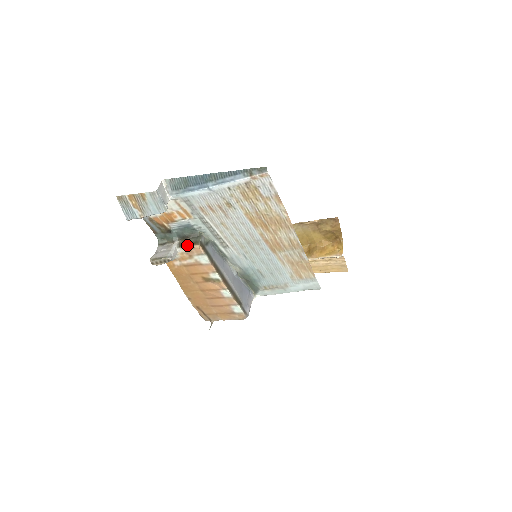
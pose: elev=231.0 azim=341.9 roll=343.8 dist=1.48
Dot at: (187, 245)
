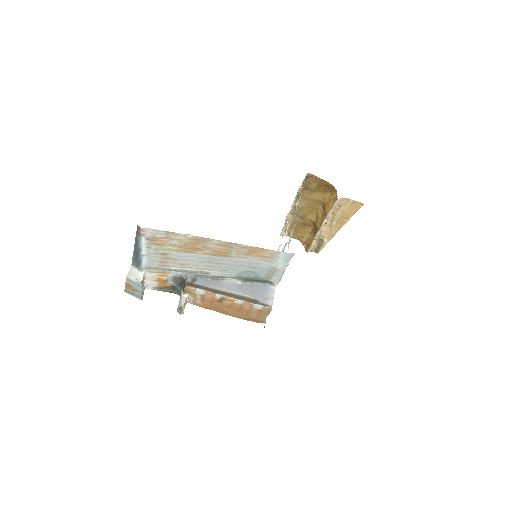
Dot at: (184, 290)
